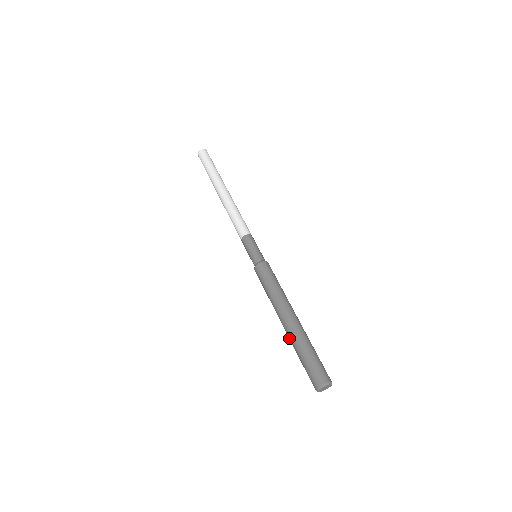
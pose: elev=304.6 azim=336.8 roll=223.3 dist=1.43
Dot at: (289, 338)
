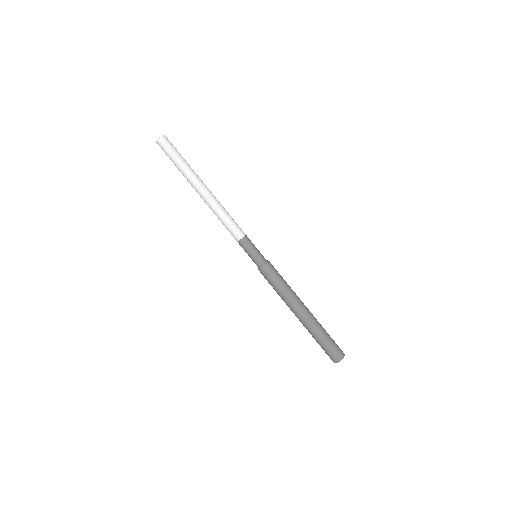
Dot at: (306, 326)
